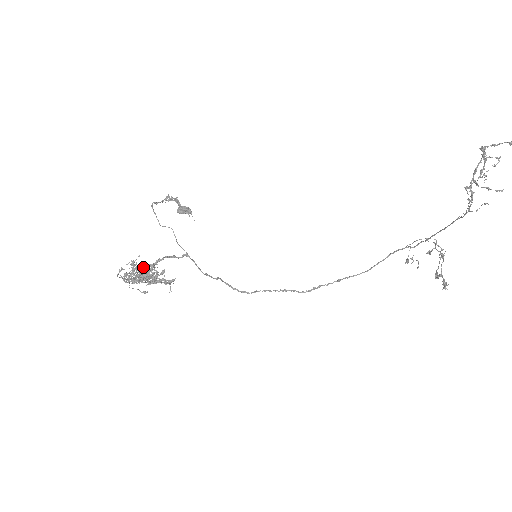
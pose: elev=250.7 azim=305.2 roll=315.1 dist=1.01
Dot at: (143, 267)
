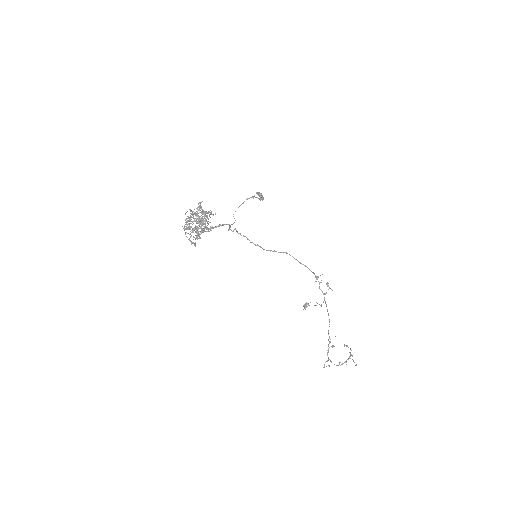
Dot at: (199, 235)
